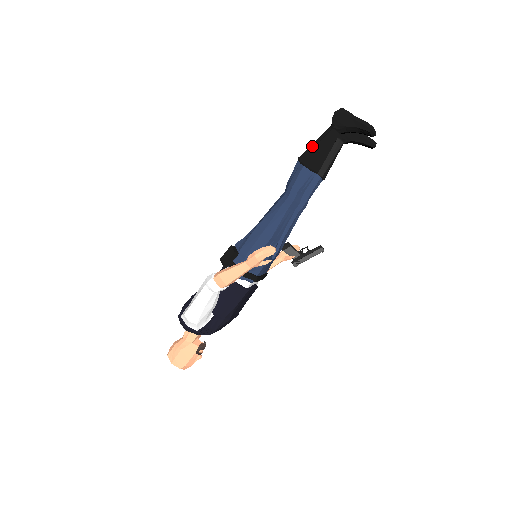
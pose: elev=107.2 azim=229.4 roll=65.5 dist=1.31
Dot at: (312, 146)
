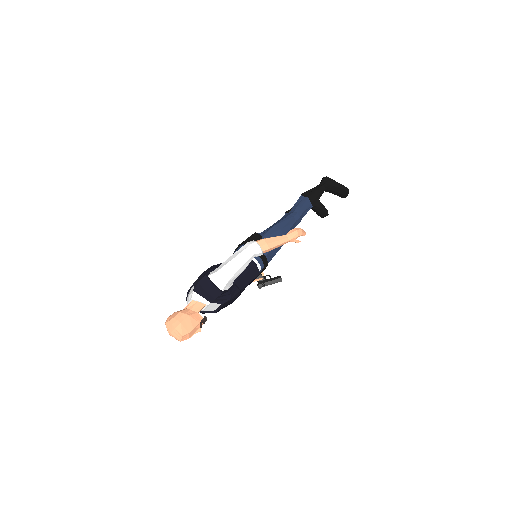
Dot at: (310, 190)
